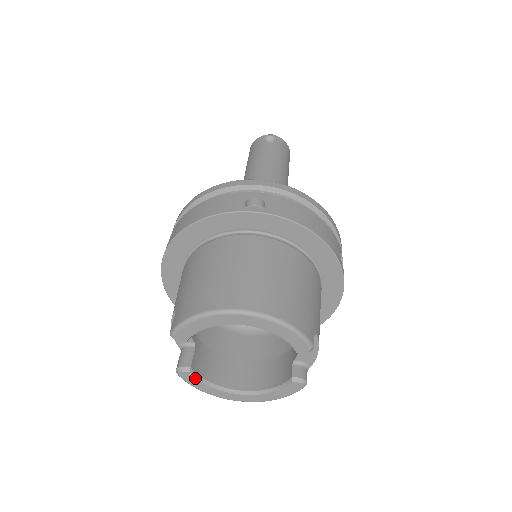
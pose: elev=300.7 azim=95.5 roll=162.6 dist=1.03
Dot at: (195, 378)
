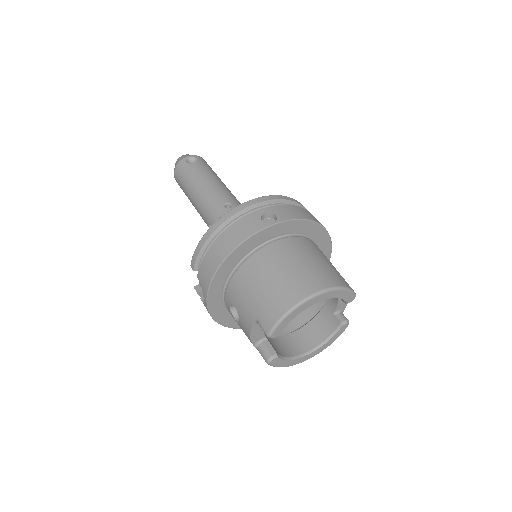
Dot at: (281, 360)
